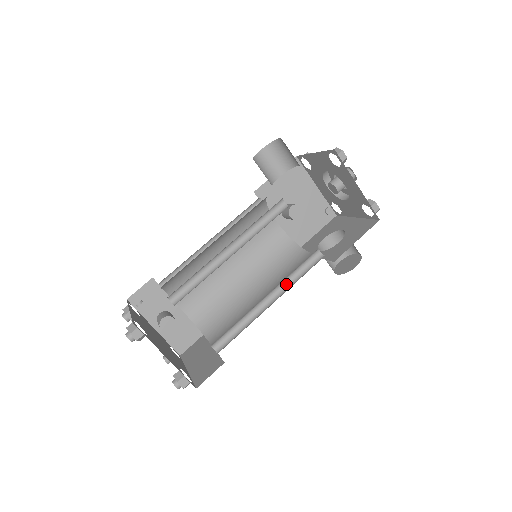
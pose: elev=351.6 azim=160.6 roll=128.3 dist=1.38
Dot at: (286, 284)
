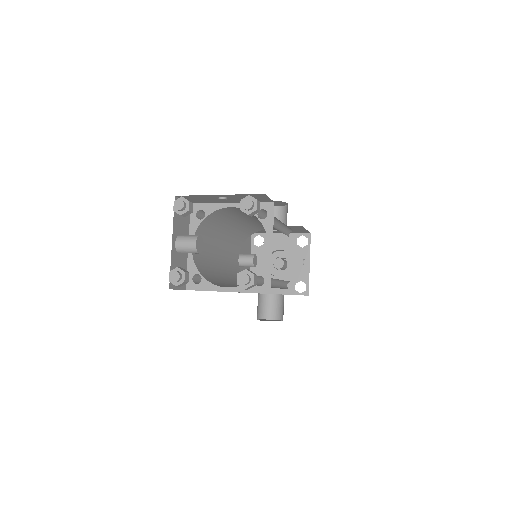
Dot at: (278, 286)
